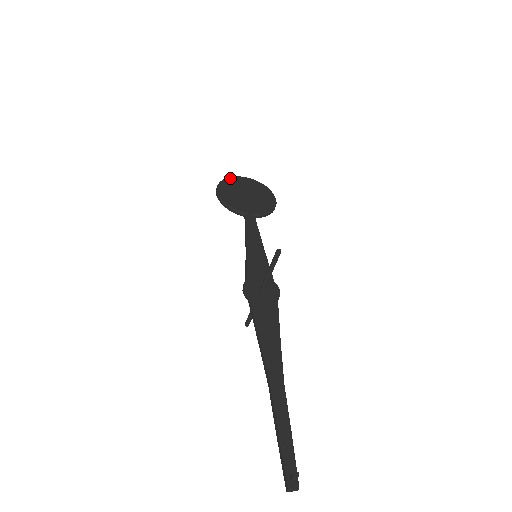
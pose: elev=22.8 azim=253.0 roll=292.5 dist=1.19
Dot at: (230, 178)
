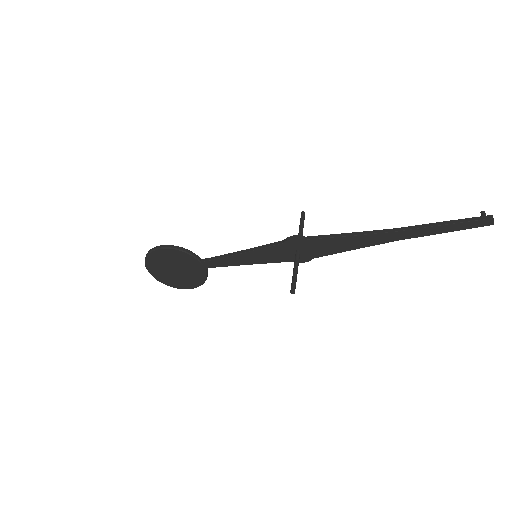
Dot at: occluded
